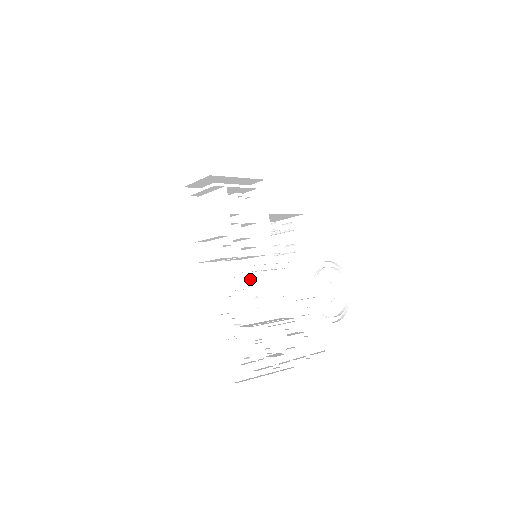
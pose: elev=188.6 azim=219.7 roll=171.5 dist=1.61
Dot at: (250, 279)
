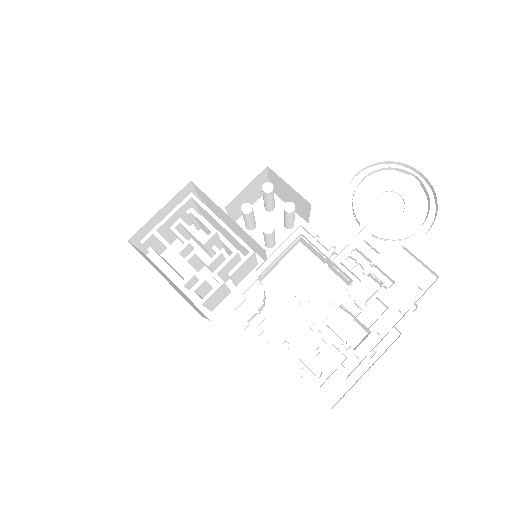
Dot at: (261, 290)
